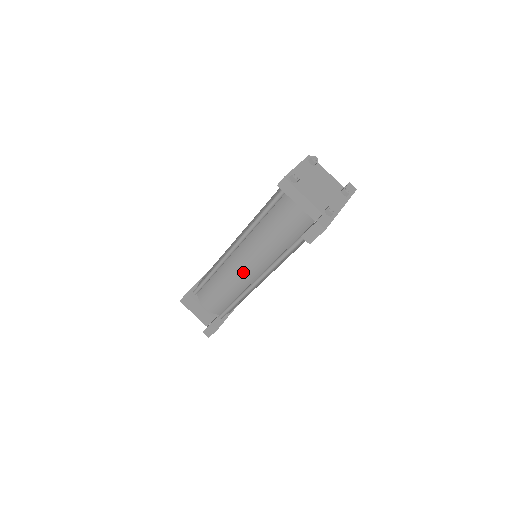
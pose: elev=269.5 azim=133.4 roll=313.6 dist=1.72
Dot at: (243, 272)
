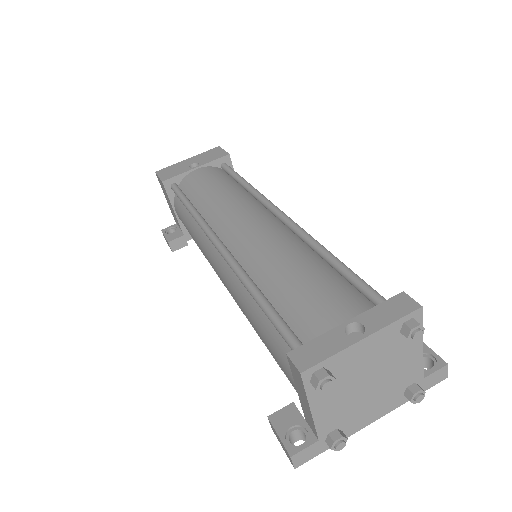
Dot at: (216, 272)
